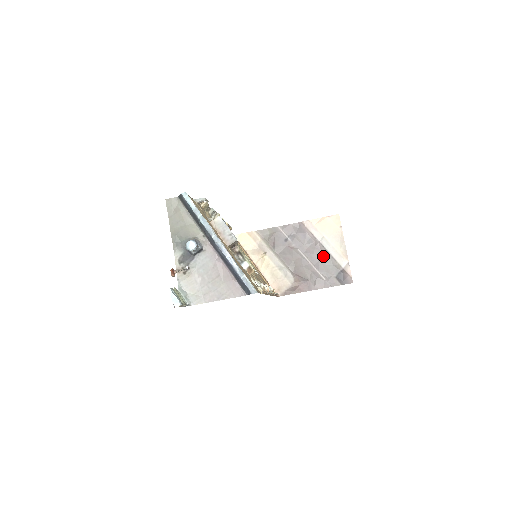
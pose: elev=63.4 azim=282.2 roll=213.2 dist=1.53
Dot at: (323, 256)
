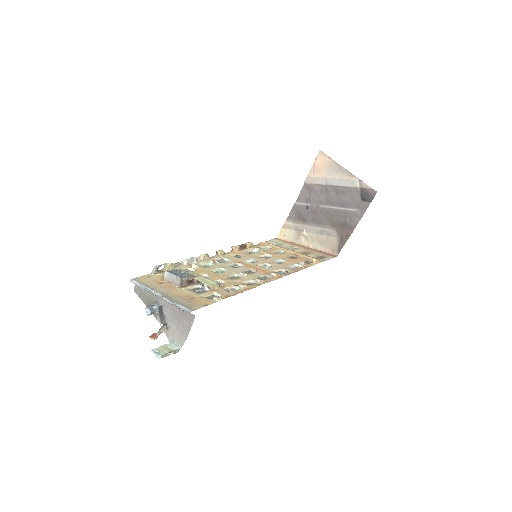
Dot at: (339, 193)
